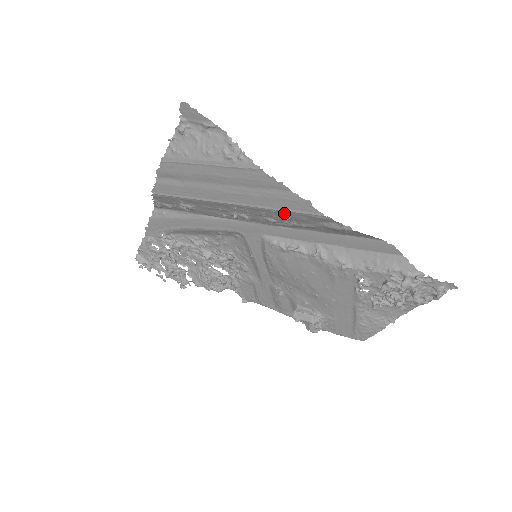
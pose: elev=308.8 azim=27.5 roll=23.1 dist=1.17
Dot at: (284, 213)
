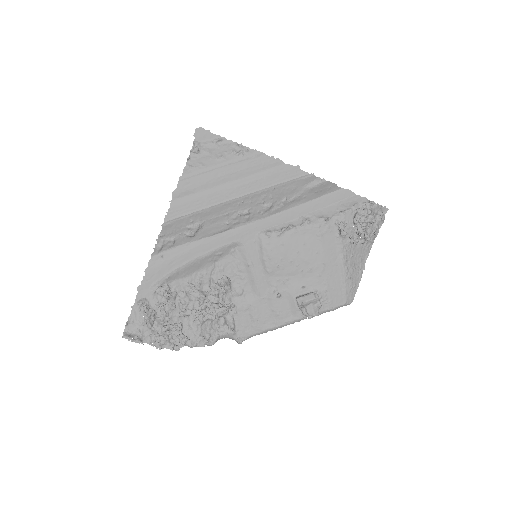
Dot at: (281, 187)
